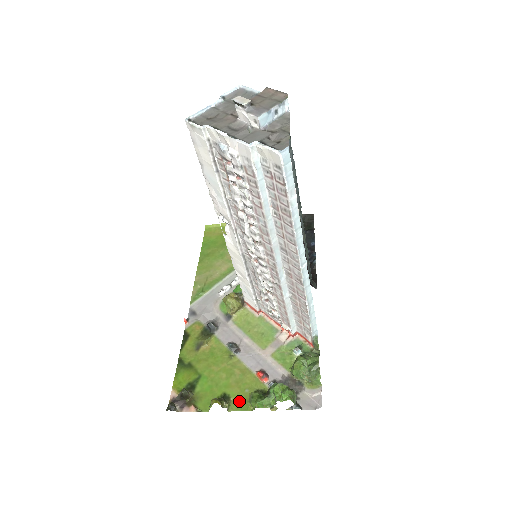
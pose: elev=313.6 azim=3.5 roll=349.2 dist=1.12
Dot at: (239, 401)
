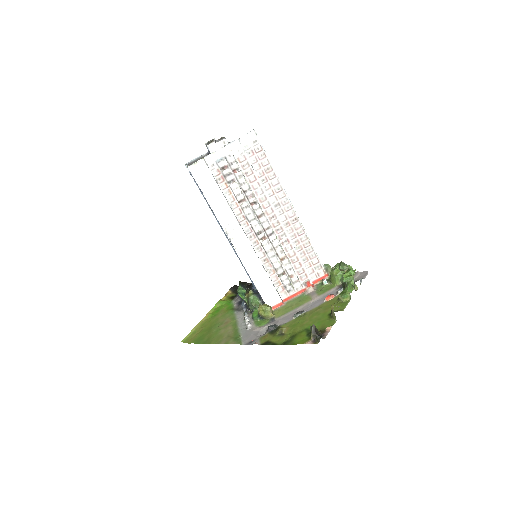
Dot at: occluded
